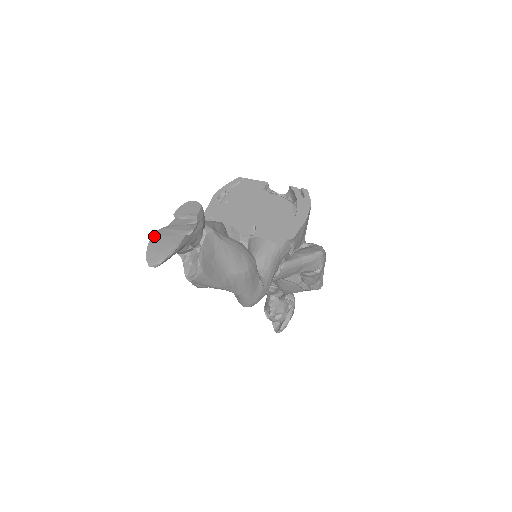
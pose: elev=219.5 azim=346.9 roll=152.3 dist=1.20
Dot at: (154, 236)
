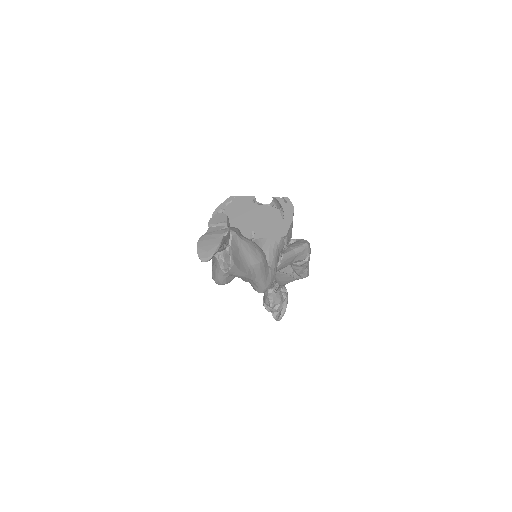
Dot at: (199, 241)
